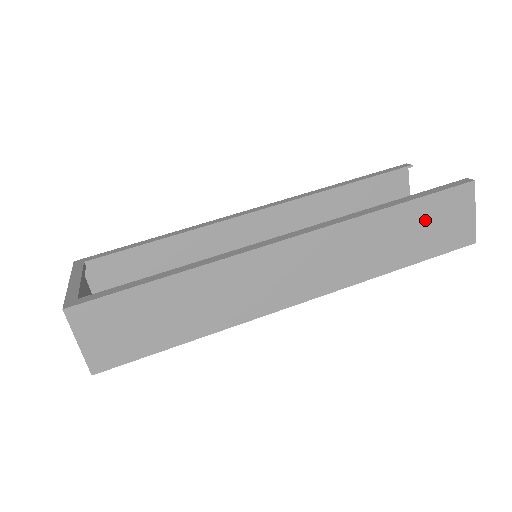
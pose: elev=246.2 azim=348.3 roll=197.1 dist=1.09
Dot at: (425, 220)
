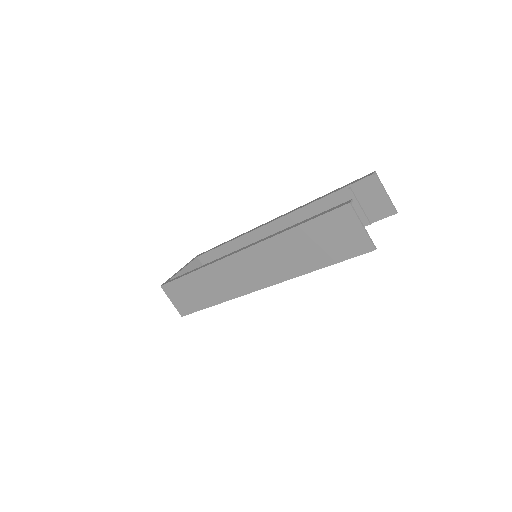
Dot at: (321, 236)
